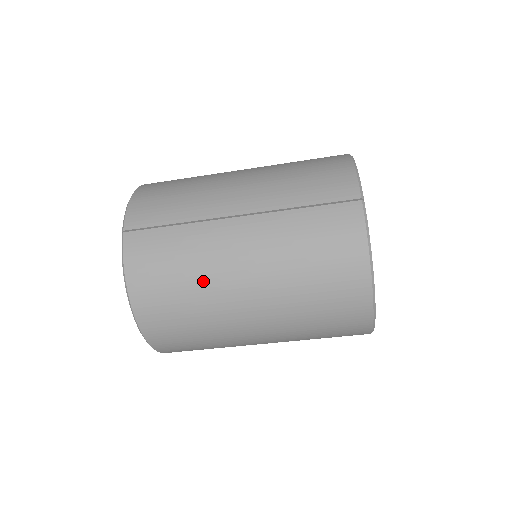
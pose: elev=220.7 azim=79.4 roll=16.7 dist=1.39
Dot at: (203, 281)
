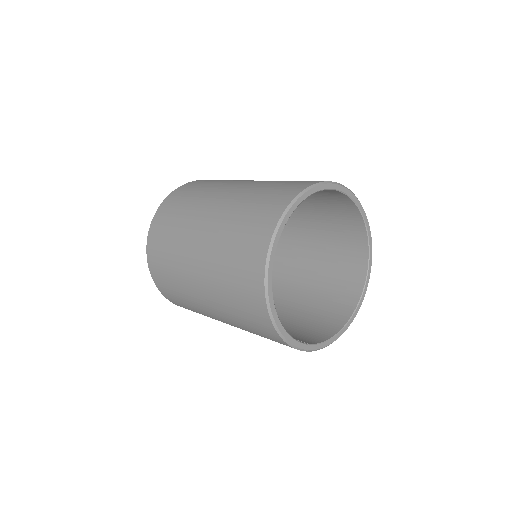
Dot at: occluded
